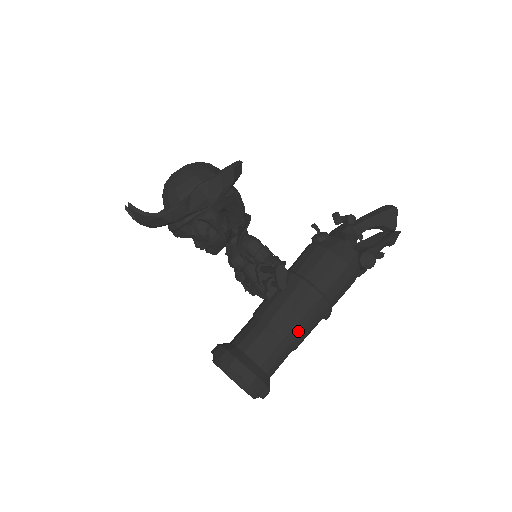
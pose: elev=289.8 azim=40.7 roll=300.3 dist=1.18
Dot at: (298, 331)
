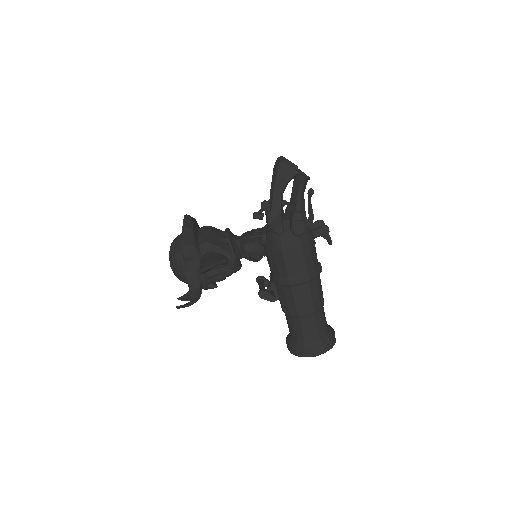
Dot at: (309, 305)
